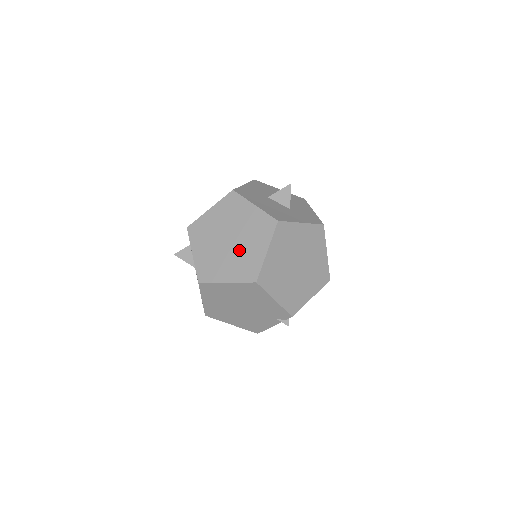
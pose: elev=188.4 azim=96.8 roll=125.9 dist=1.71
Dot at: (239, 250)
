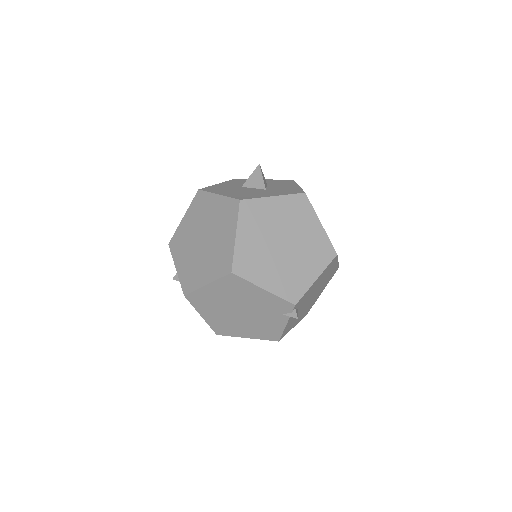
Dot at: (212, 246)
